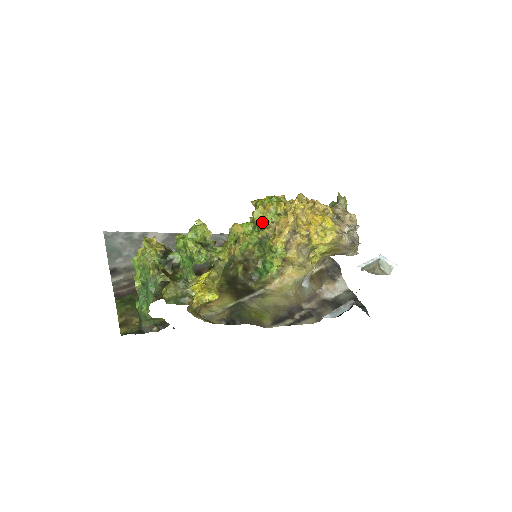
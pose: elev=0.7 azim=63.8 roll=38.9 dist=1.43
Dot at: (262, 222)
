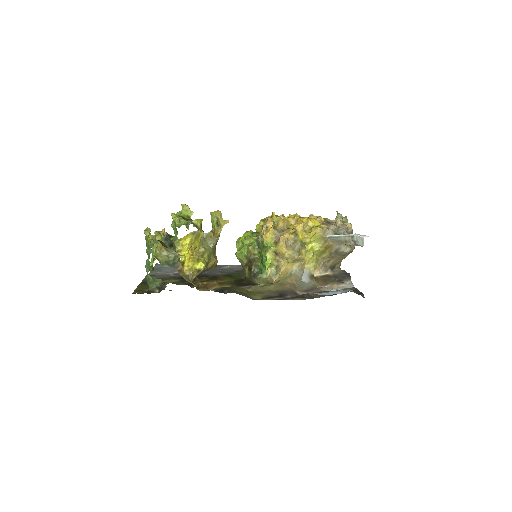
Dot at: (261, 231)
